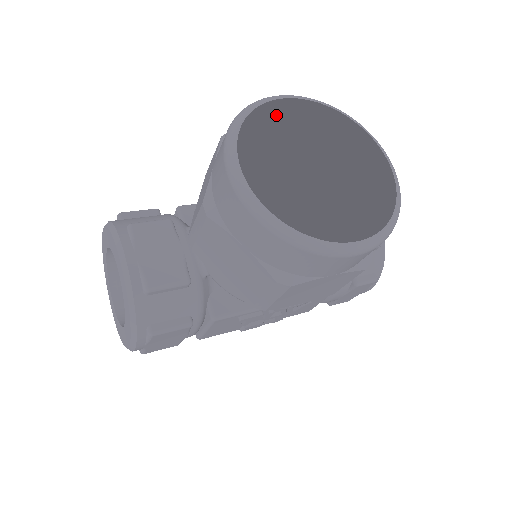
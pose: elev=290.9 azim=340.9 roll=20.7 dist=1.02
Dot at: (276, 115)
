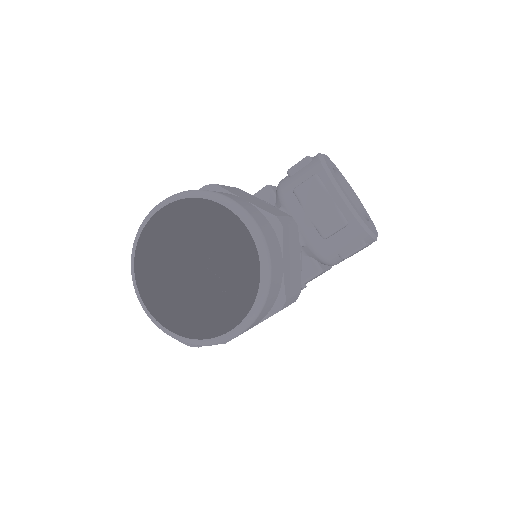
Dot at: (173, 202)
